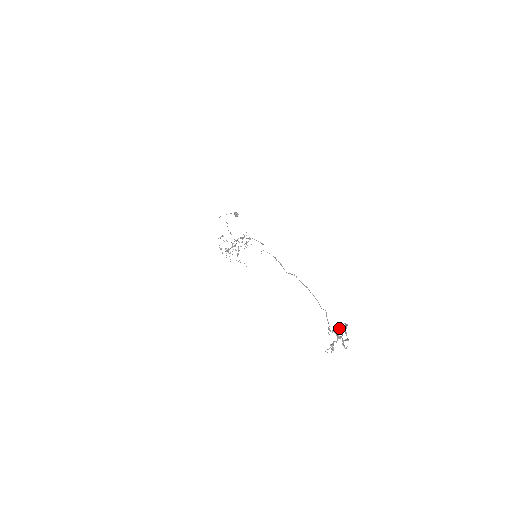
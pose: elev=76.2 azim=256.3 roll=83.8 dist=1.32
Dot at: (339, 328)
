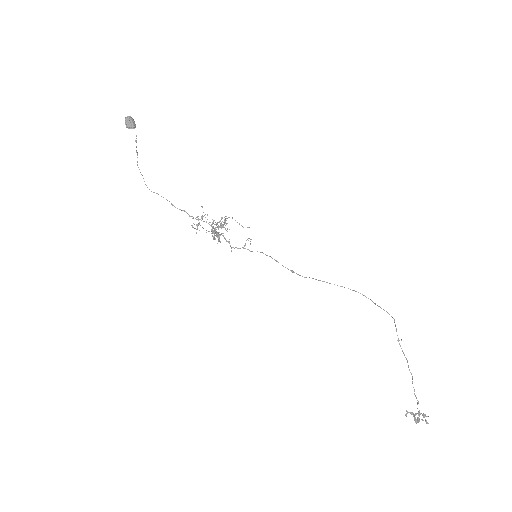
Dot at: (414, 417)
